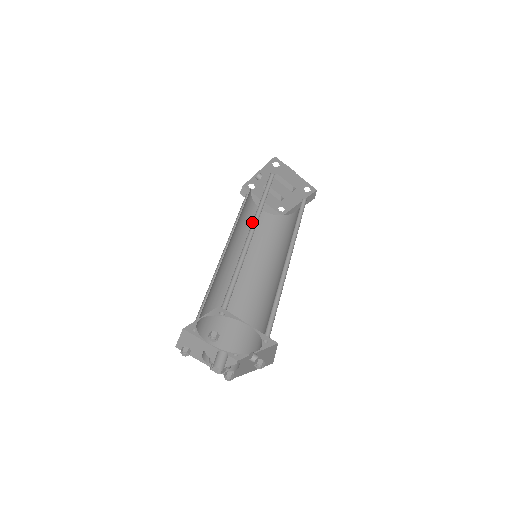
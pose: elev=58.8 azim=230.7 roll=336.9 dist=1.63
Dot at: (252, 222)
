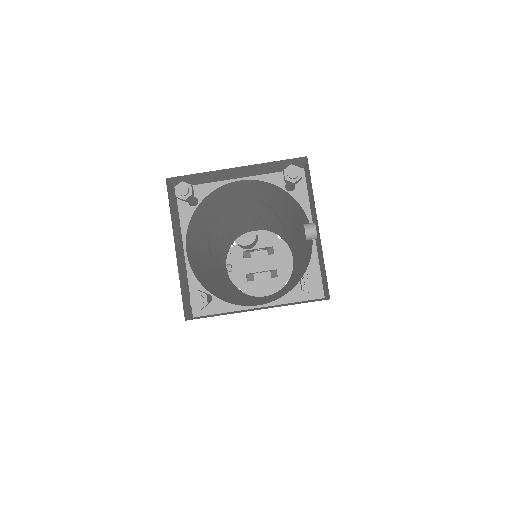
Dot at: occluded
